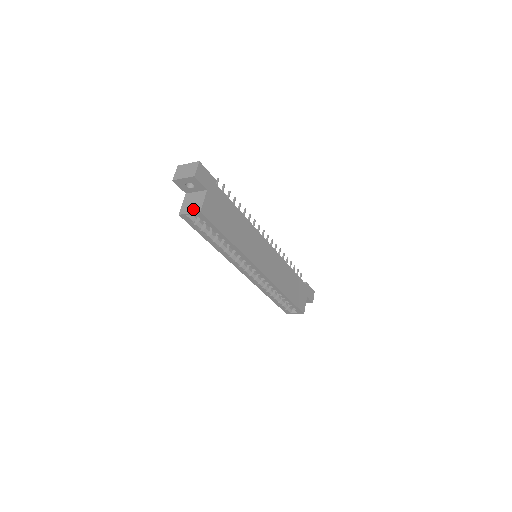
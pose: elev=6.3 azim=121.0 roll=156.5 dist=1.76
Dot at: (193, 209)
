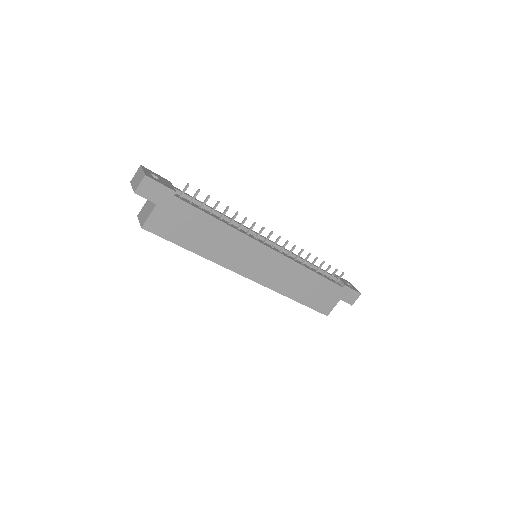
Dot at: (142, 219)
